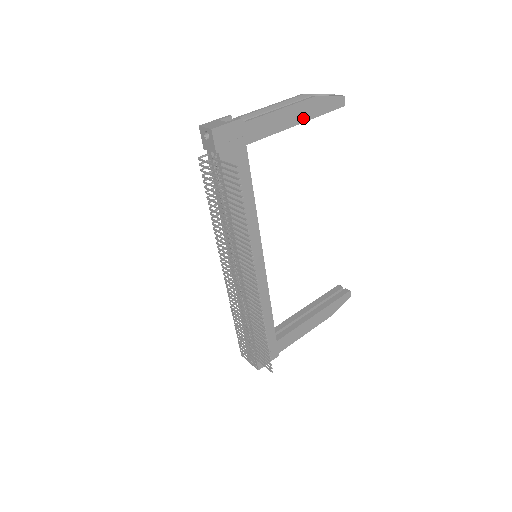
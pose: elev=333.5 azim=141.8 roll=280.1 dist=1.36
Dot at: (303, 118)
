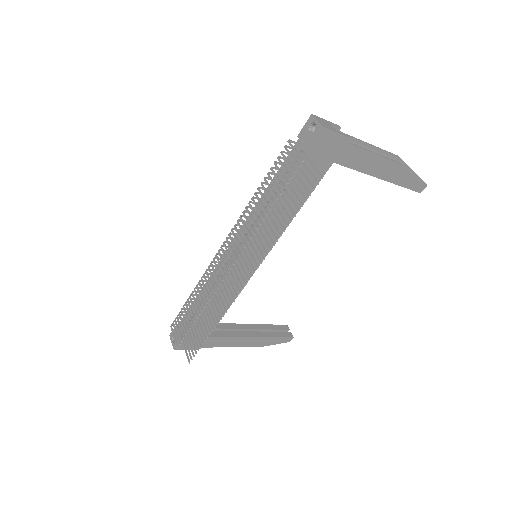
Dot at: (388, 177)
